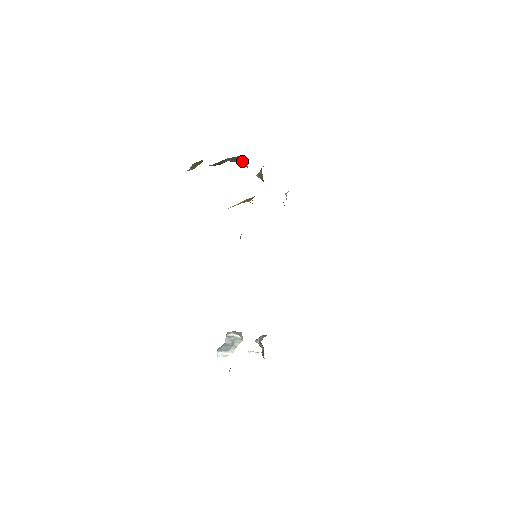
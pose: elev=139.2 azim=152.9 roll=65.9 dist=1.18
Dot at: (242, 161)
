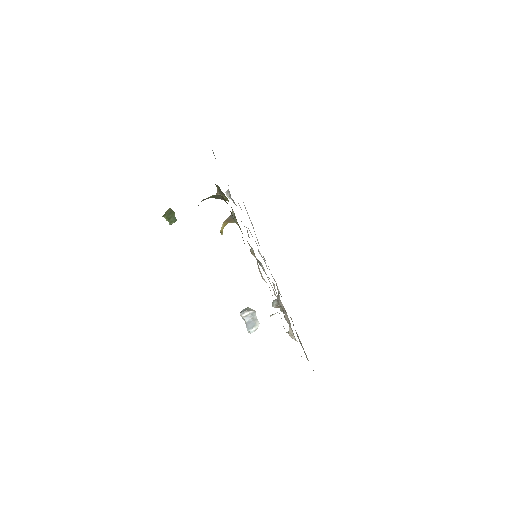
Dot at: (217, 197)
